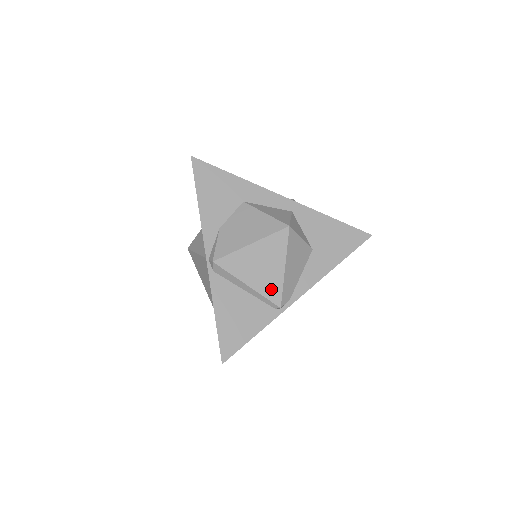
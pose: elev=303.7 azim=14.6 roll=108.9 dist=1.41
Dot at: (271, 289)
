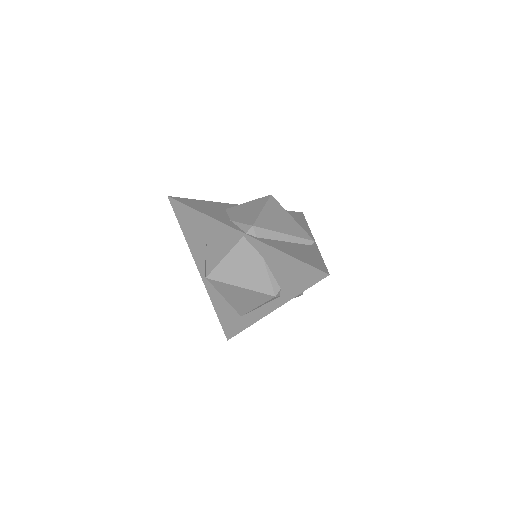
Dot at: (298, 232)
